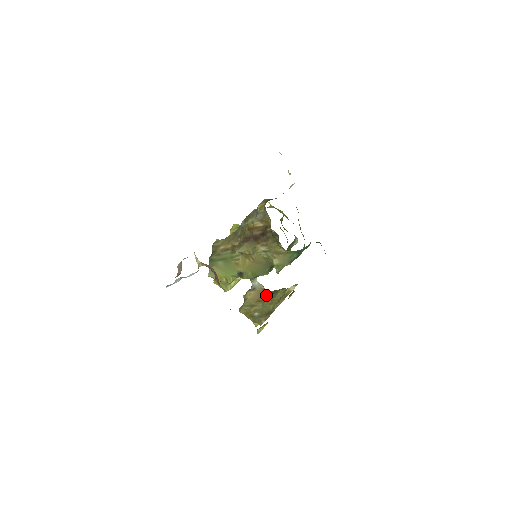
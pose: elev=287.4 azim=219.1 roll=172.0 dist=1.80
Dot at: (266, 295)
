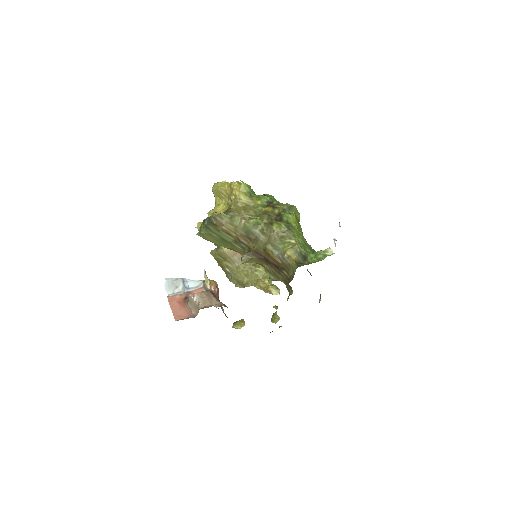
Dot at: occluded
